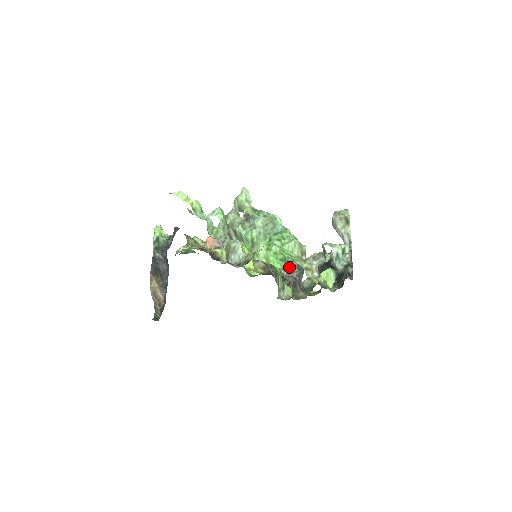
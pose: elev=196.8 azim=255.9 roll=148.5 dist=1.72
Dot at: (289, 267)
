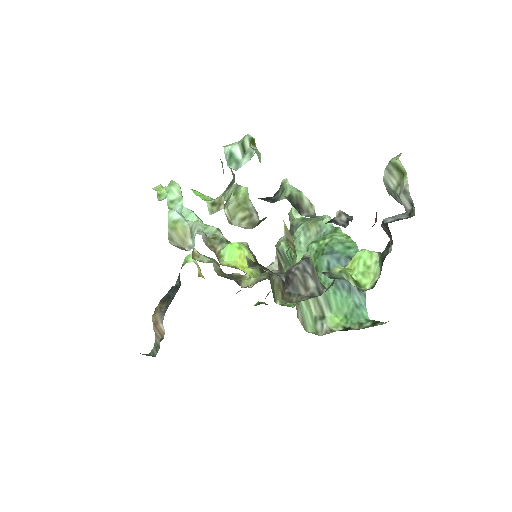
Dot at: occluded
